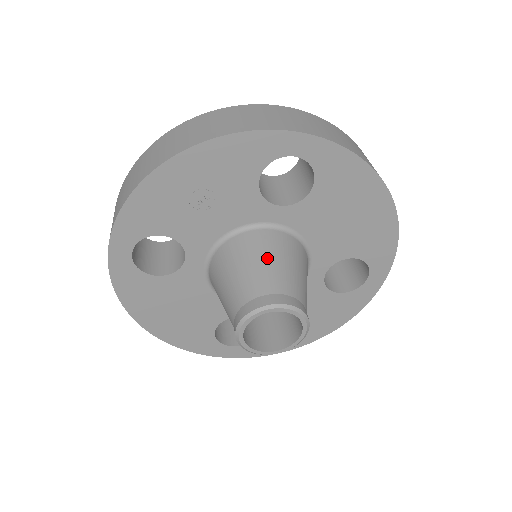
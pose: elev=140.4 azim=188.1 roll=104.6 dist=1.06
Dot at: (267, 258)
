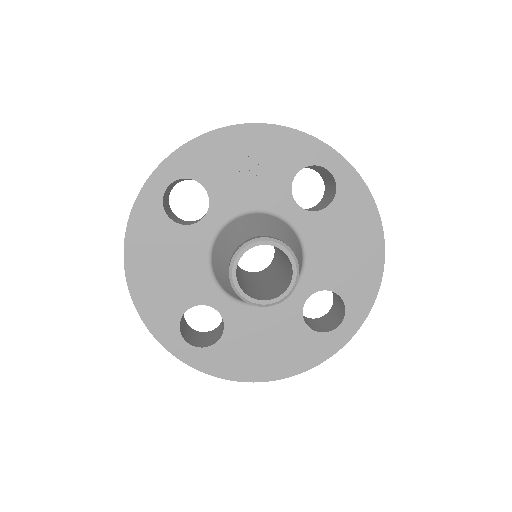
Dot at: (279, 228)
